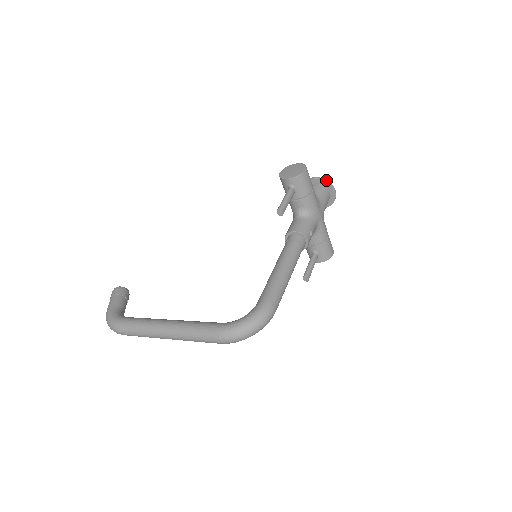
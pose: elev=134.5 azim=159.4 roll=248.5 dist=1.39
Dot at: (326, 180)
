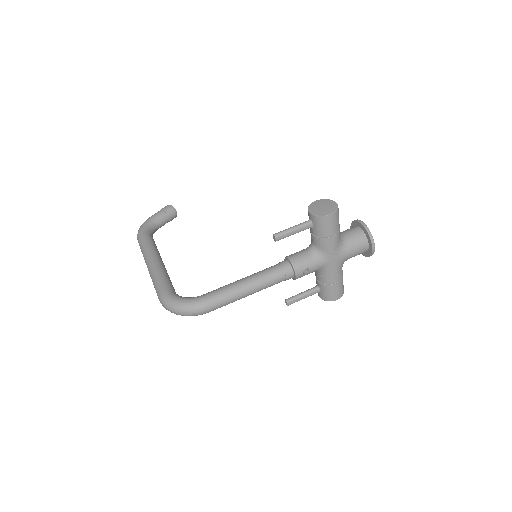
Dot at: (370, 232)
